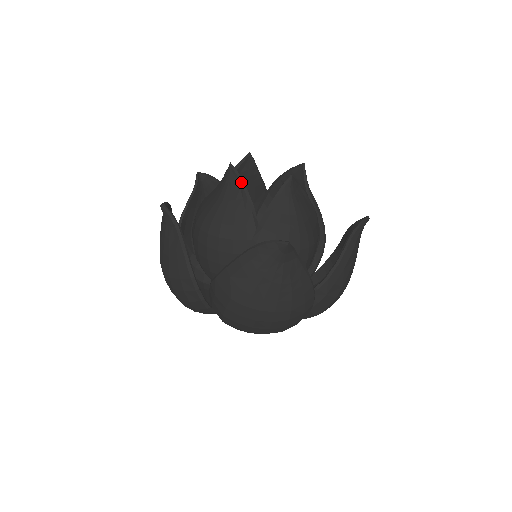
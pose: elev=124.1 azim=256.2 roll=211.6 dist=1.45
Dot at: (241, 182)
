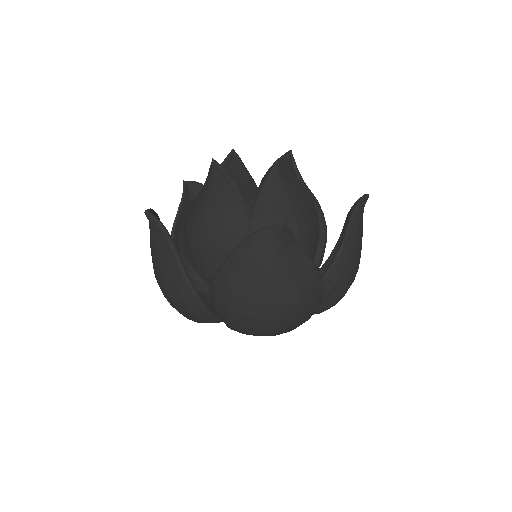
Dot at: (226, 176)
